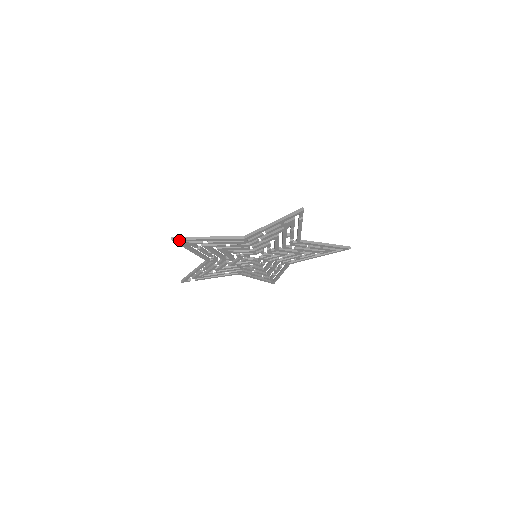
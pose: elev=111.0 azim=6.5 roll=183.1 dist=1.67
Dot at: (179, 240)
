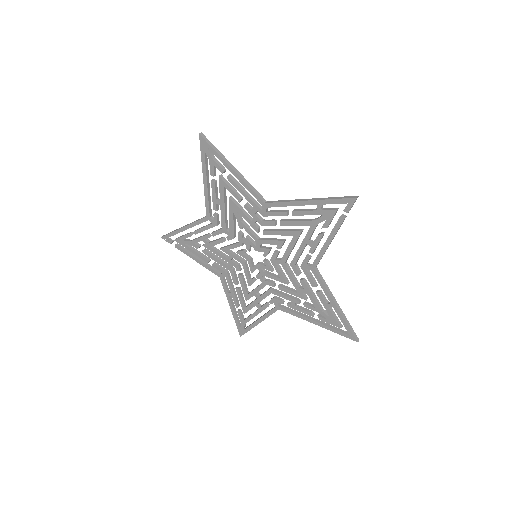
Dot at: (206, 143)
